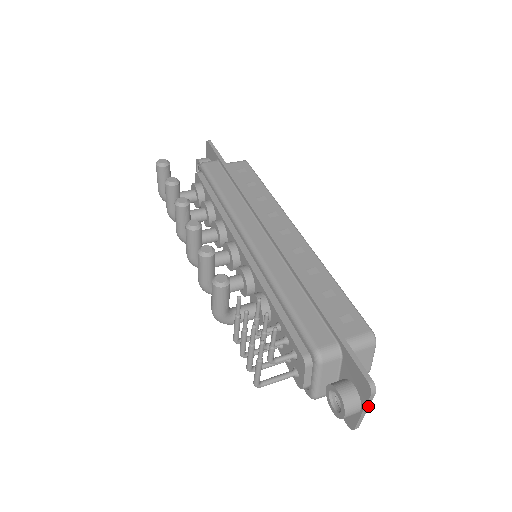
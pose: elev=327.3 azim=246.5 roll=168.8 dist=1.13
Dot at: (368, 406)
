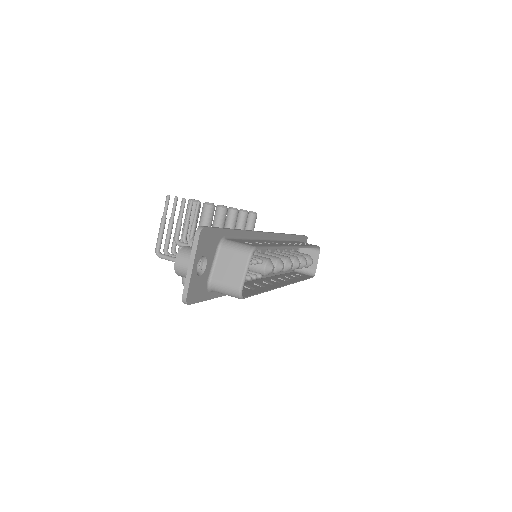
Dot at: (194, 256)
